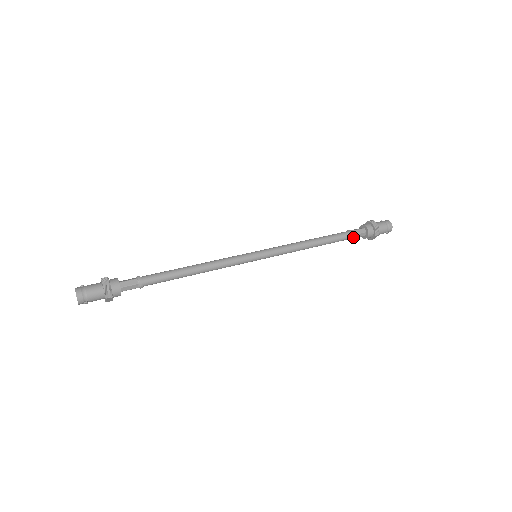
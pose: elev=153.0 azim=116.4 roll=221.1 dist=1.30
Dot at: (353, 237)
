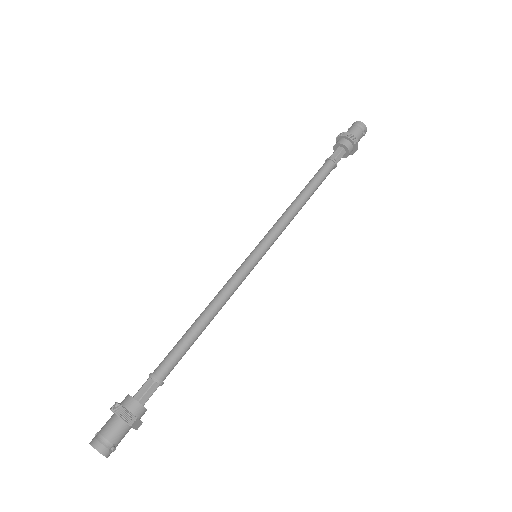
Dot at: (335, 162)
